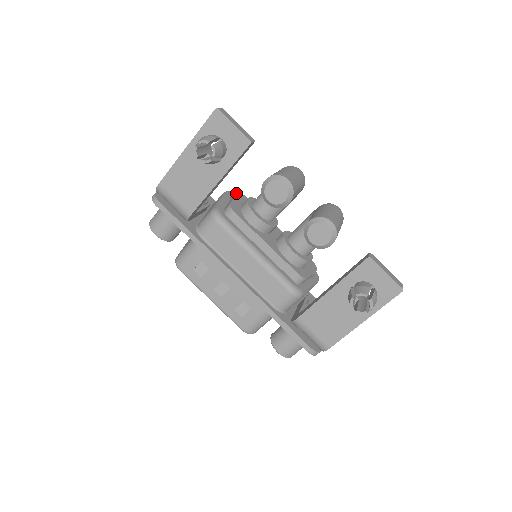
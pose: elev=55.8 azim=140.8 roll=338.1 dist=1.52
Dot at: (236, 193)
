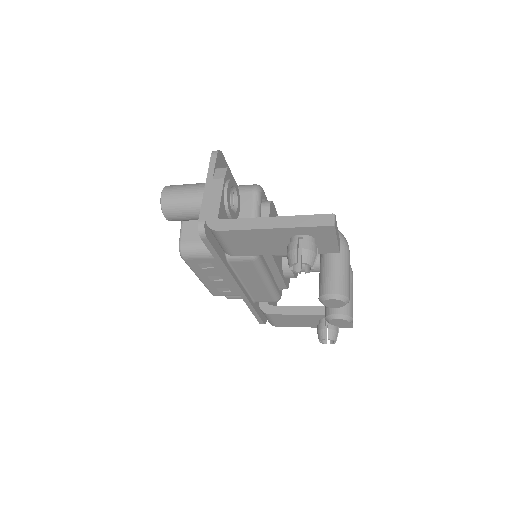
Dot at: (270, 207)
